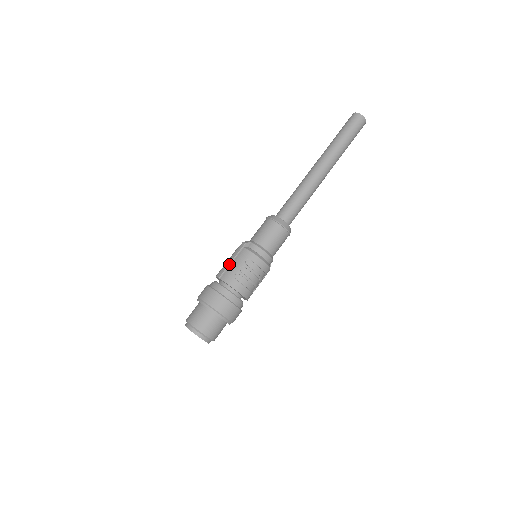
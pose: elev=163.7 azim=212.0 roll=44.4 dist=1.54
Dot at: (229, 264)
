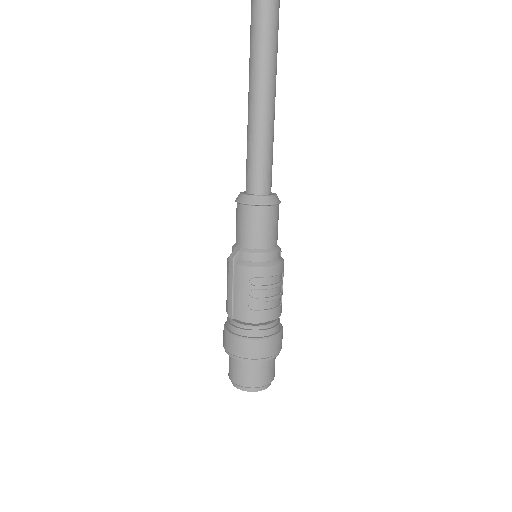
Dot at: (232, 296)
